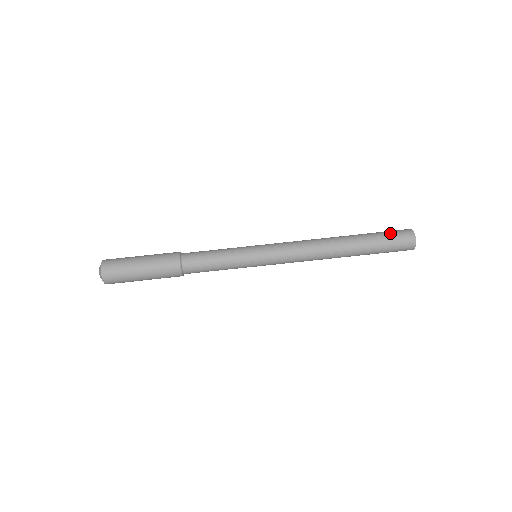
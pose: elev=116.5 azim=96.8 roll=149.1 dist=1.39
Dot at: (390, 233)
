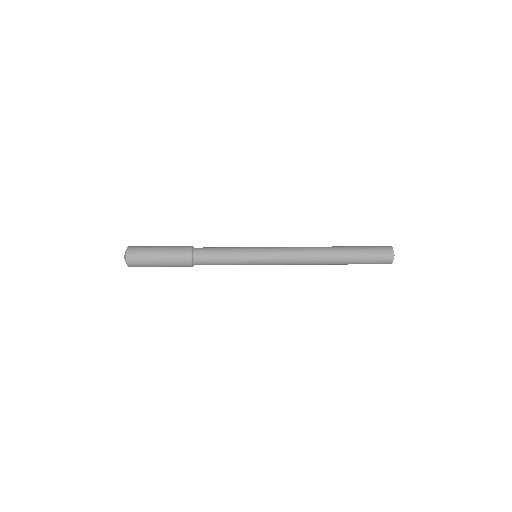
Dot at: (370, 246)
